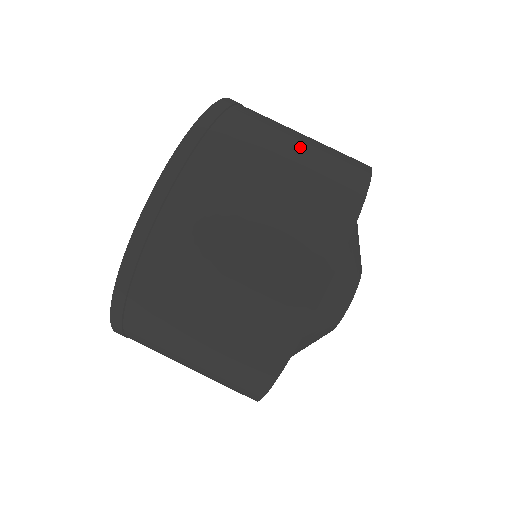
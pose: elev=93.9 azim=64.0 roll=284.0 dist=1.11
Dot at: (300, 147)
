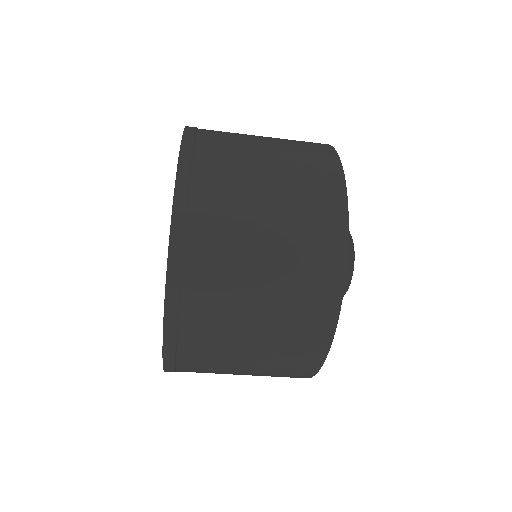
Dot at: (262, 323)
